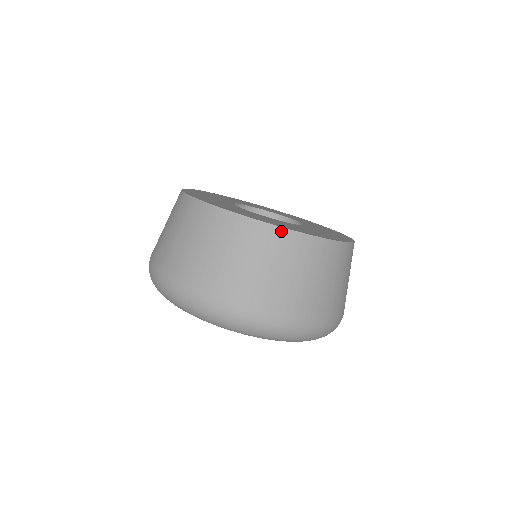
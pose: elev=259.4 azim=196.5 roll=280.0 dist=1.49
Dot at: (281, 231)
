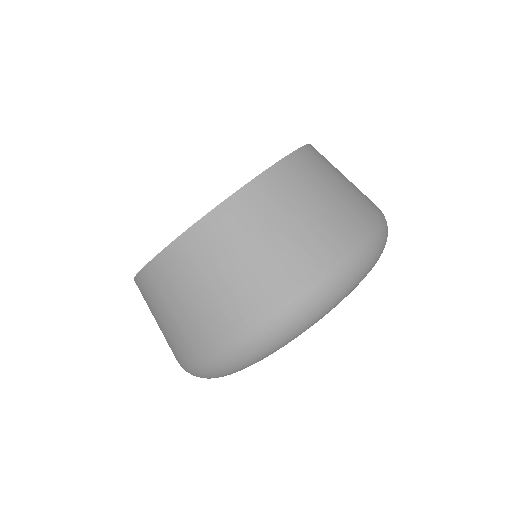
Dot at: (198, 227)
